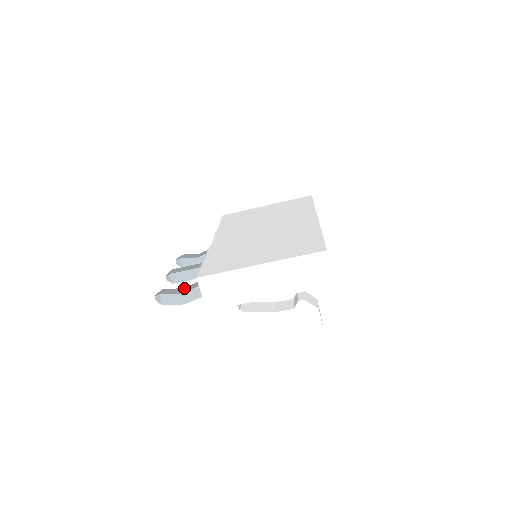
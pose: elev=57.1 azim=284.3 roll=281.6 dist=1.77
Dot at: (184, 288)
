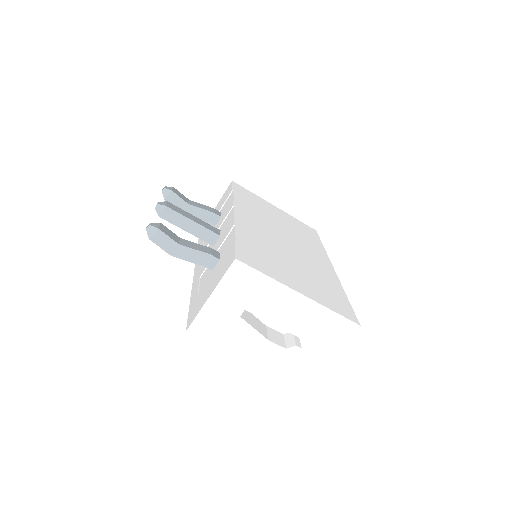
Dot at: (184, 240)
